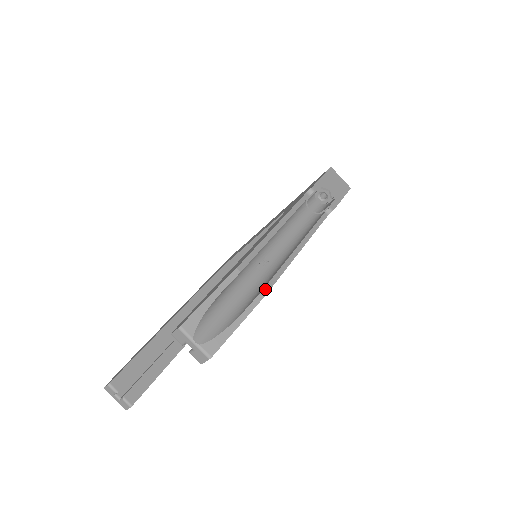
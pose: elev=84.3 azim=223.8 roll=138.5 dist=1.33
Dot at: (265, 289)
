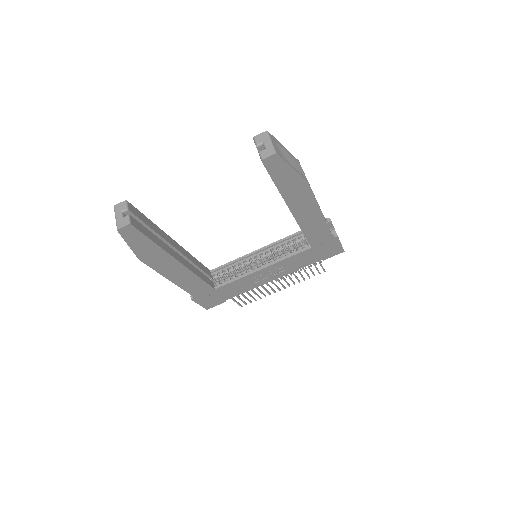
Dot at: occluded
